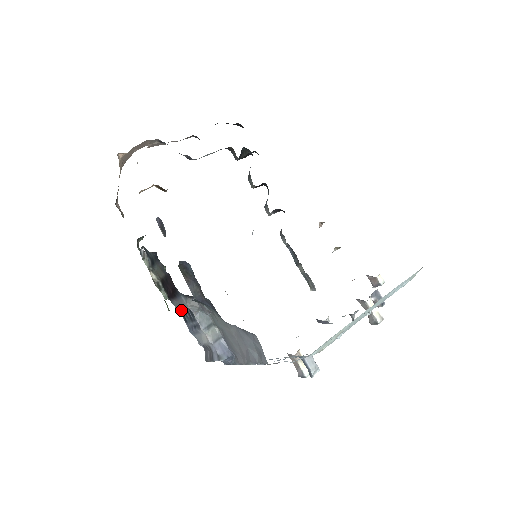
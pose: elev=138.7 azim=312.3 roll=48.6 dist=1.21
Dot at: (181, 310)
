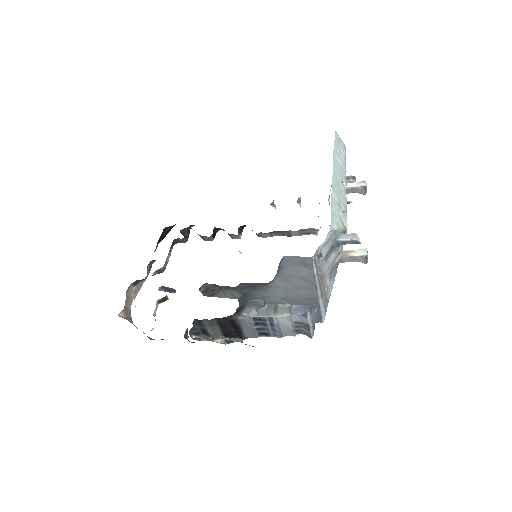
Dot at: (254, 331)
